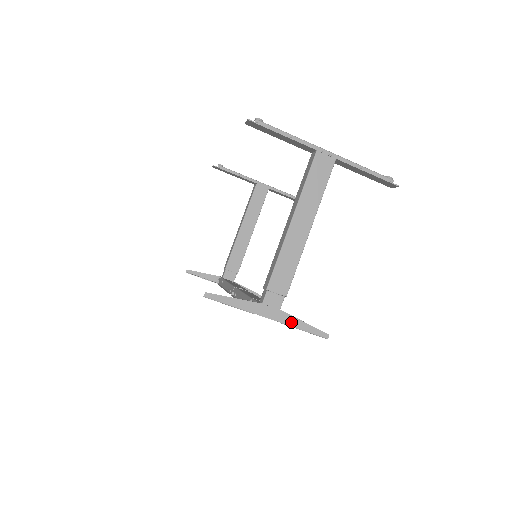
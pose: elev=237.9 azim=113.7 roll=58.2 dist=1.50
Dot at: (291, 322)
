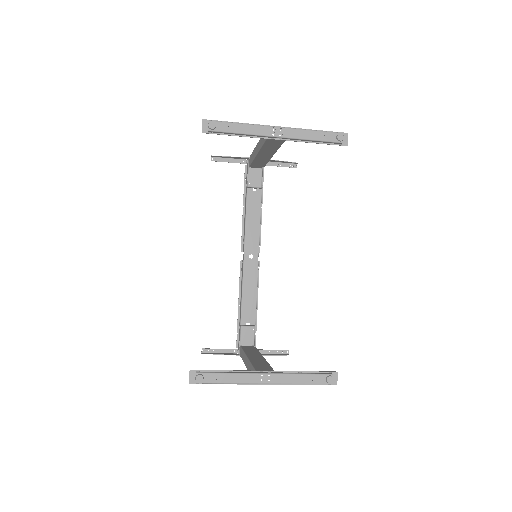
Dot at: occluded
